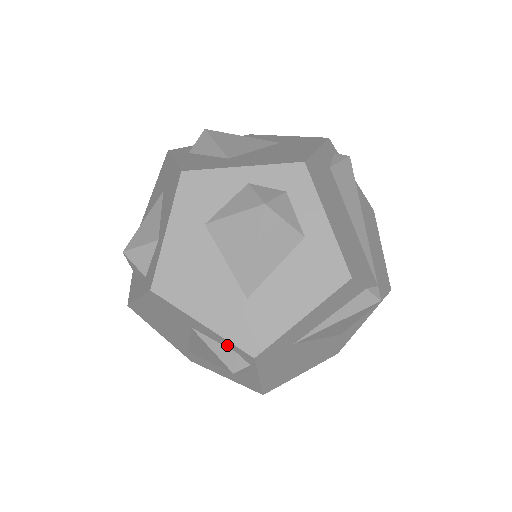
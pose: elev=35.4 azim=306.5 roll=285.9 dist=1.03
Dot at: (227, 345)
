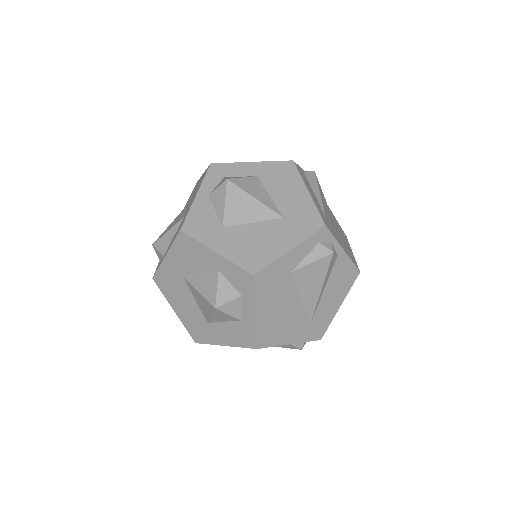
Dot at: (311, 245)
